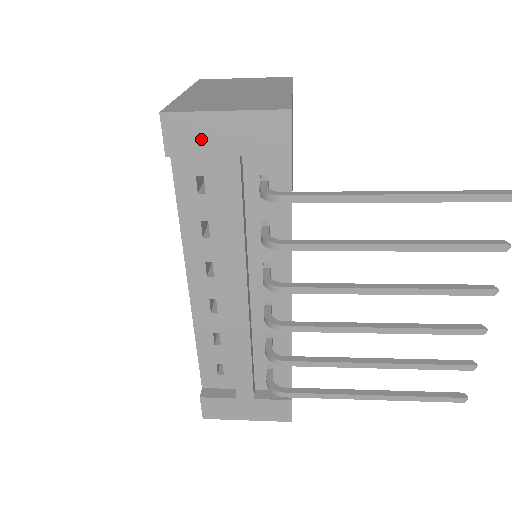
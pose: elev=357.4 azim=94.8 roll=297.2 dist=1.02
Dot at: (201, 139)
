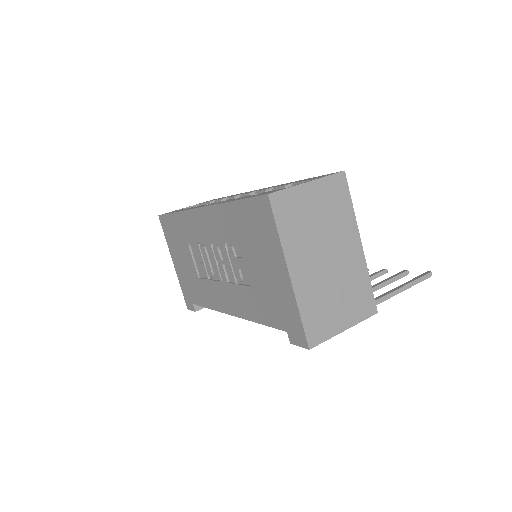
Dot at: occluded
